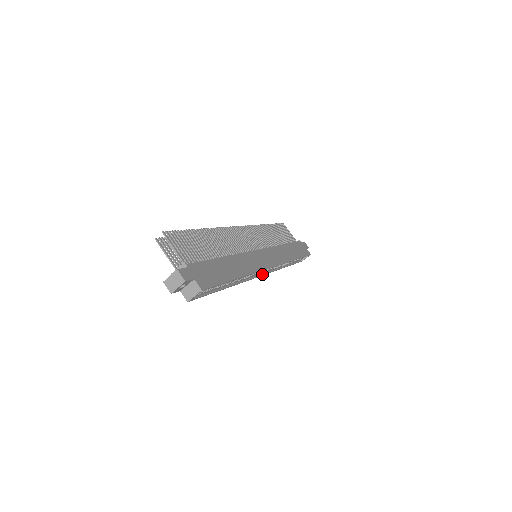
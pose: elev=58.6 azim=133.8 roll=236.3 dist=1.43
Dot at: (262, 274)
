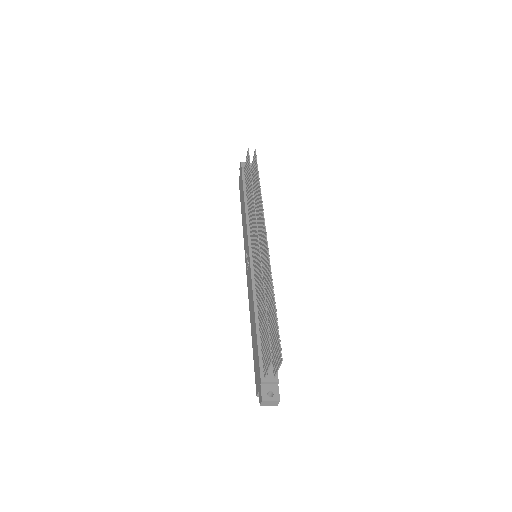
Dot at: occluded
